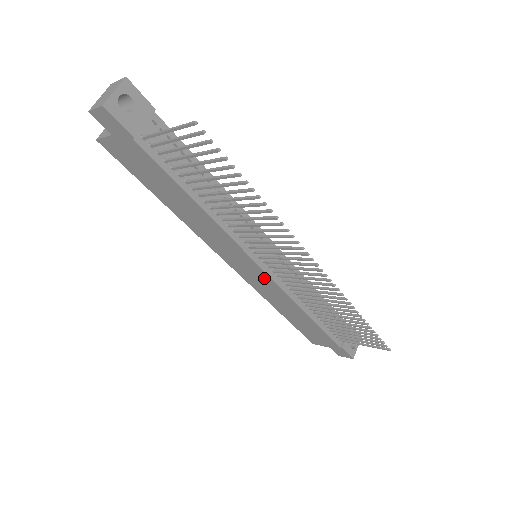
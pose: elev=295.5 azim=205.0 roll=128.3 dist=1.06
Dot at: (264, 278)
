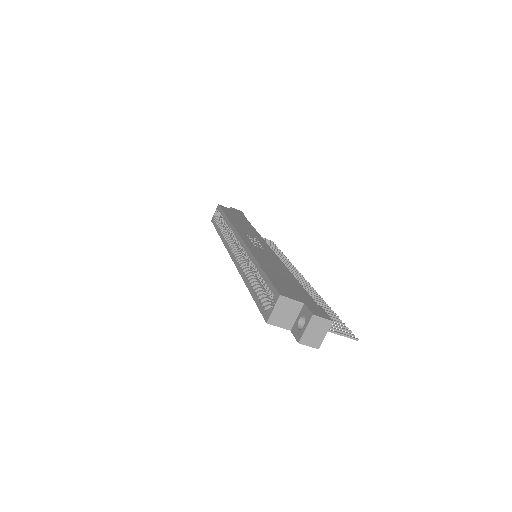
Dot at: occluded
